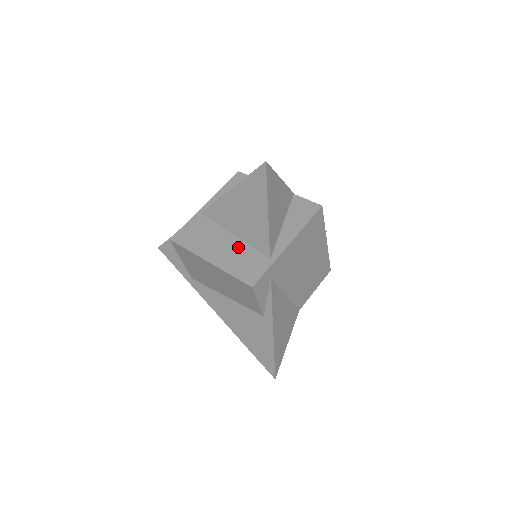
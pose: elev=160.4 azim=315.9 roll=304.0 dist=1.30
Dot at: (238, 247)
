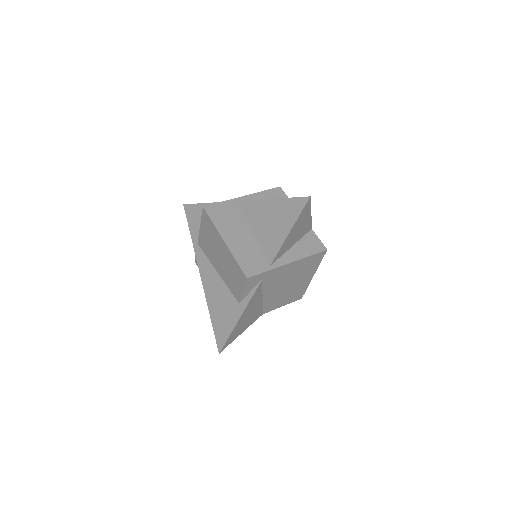
Dot at: (251, 243)
